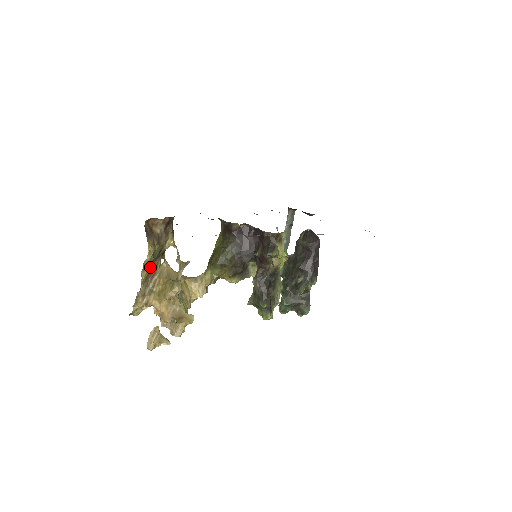
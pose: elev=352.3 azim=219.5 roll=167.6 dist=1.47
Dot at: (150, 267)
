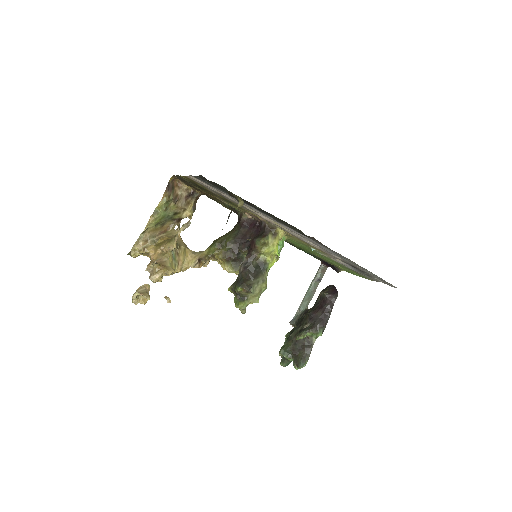
Dot at: (160, 217)
